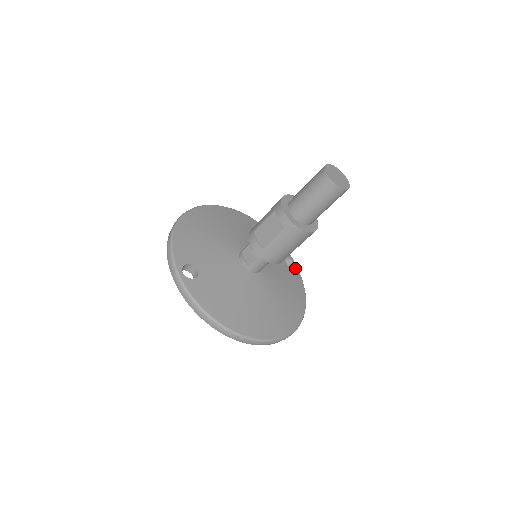
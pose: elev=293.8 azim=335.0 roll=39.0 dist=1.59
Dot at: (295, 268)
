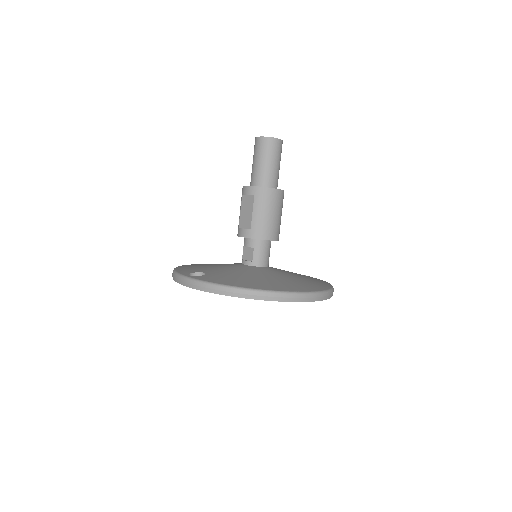
Dot at: occluded
